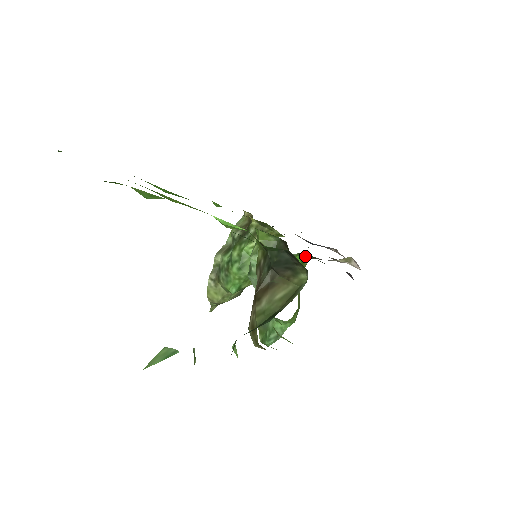
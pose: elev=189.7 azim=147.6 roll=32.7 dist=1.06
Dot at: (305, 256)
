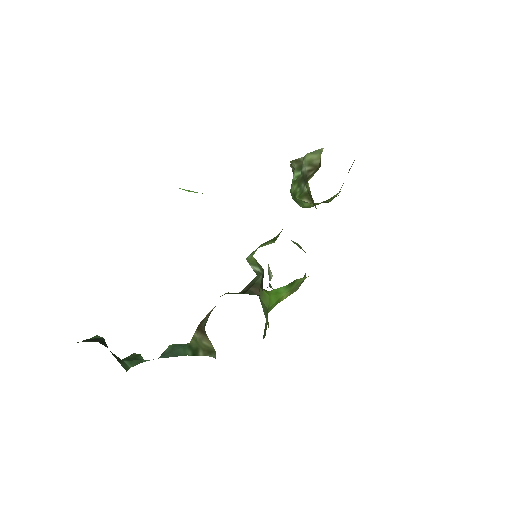
Dot at: (301, 279)
